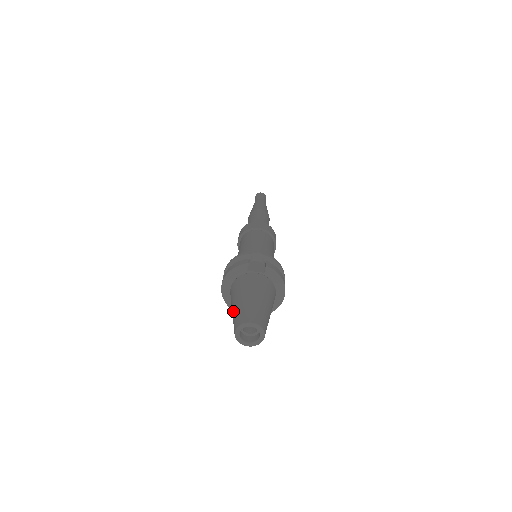
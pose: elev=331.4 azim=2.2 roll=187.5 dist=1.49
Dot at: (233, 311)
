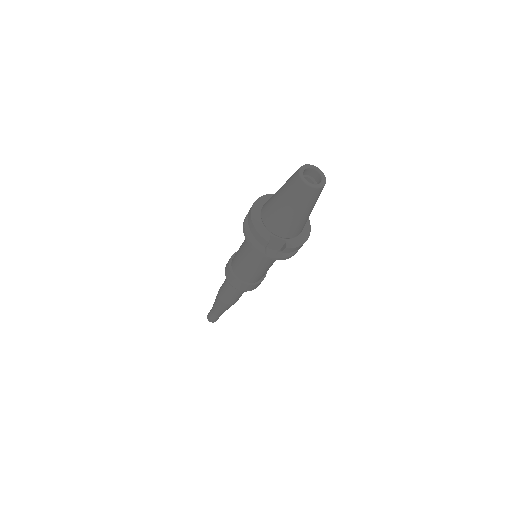
Dot at: (283, 185)
